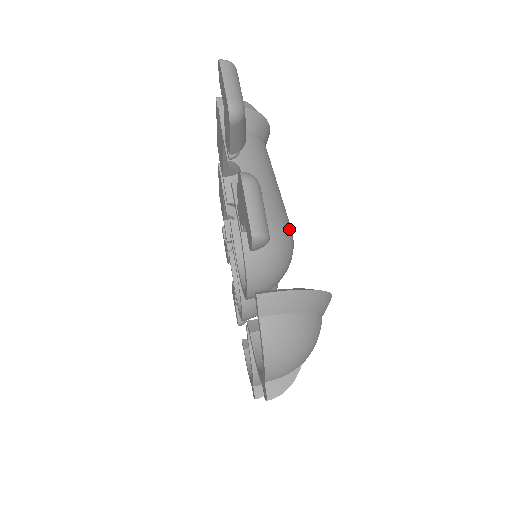
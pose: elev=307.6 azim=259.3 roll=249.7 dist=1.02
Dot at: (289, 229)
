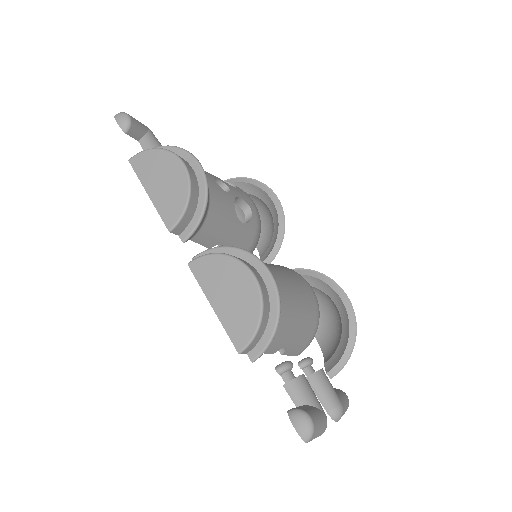
Dot at: (318, 308)
